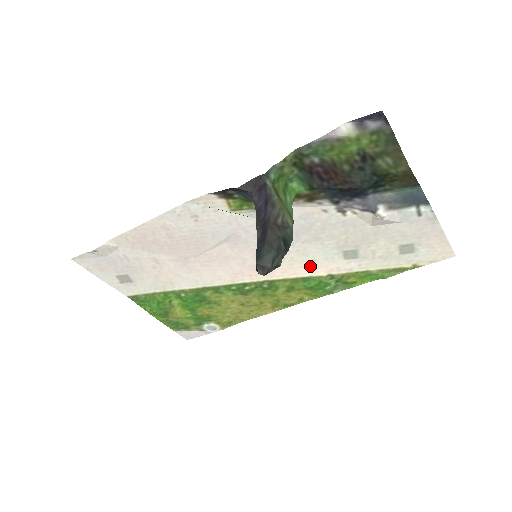
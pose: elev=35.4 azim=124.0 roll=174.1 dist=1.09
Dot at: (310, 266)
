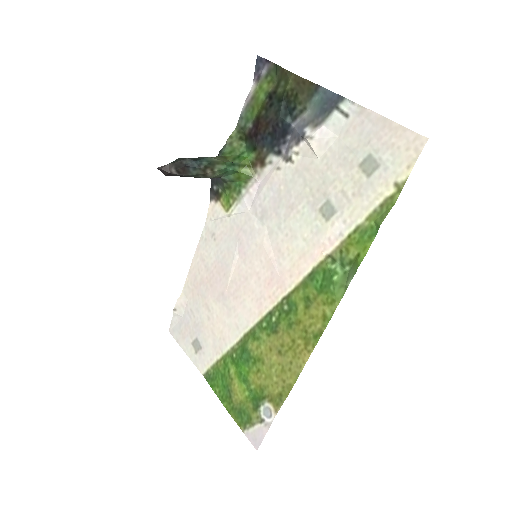
Dot at: (306, 252)
